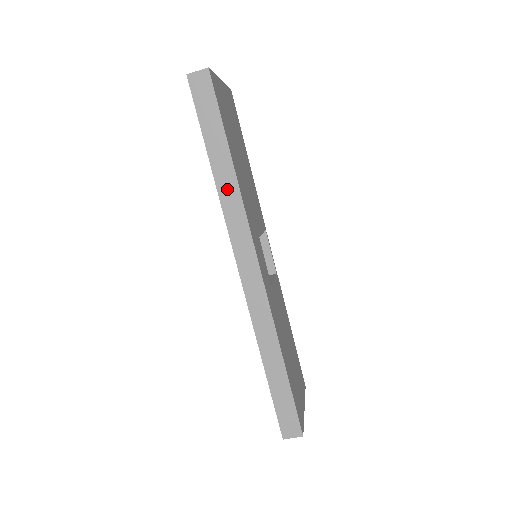
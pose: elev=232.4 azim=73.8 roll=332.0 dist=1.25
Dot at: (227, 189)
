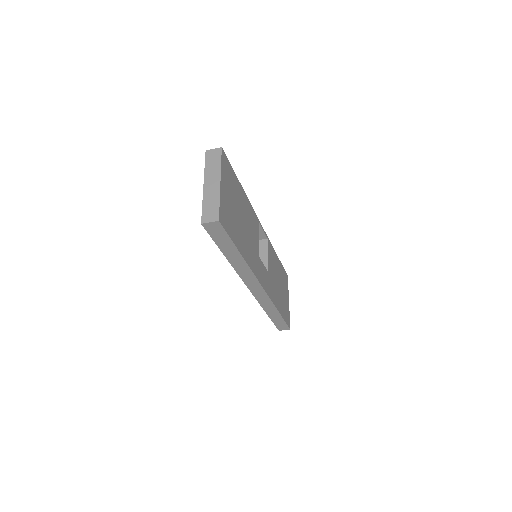
Dot at: (239, 266)
